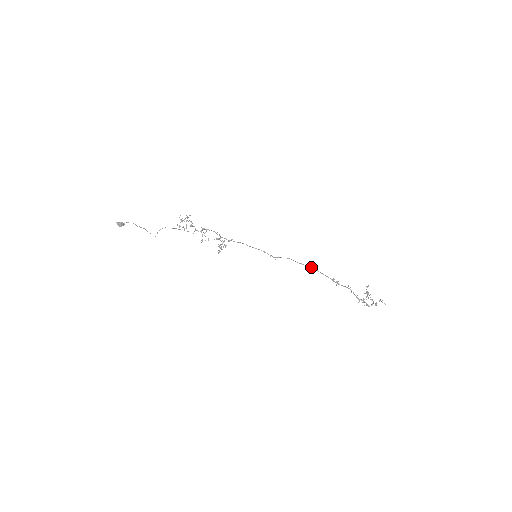
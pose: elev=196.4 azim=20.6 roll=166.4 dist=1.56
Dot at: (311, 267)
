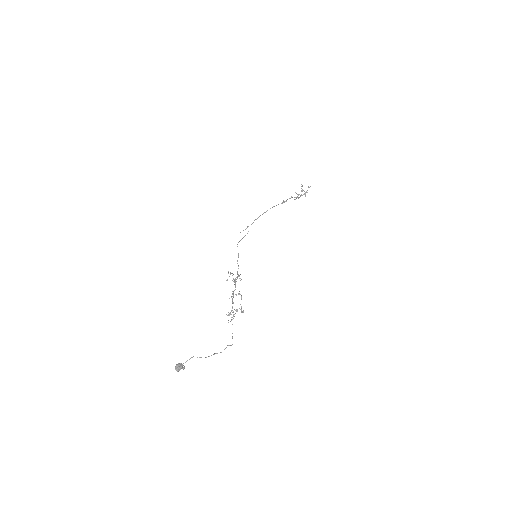
Dot at: occluded
